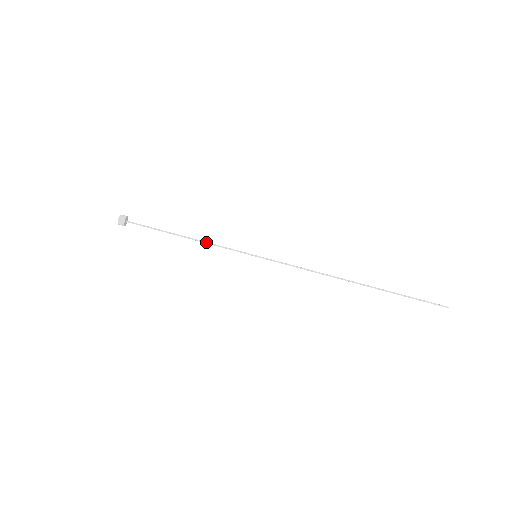
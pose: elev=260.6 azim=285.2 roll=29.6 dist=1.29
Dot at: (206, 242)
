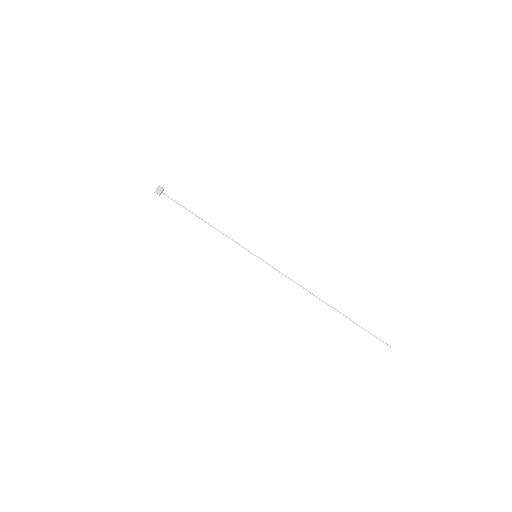
Dot at: (220, 231)
